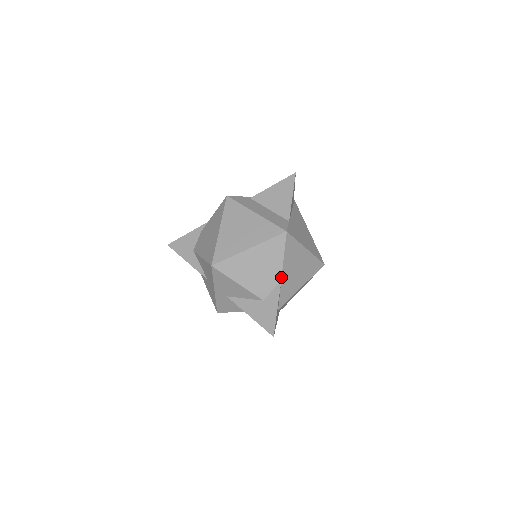
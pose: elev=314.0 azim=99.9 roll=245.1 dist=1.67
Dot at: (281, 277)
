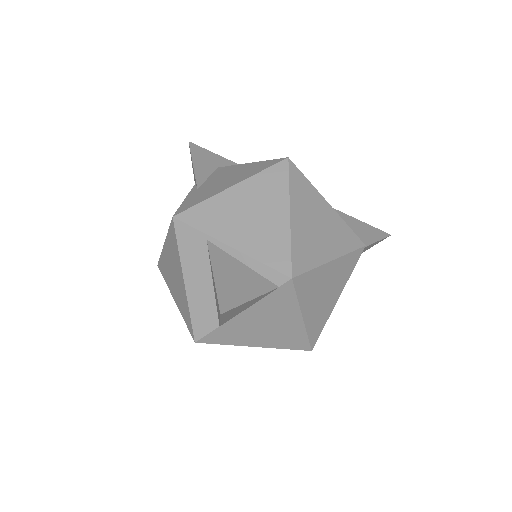
Dot at: occluded
